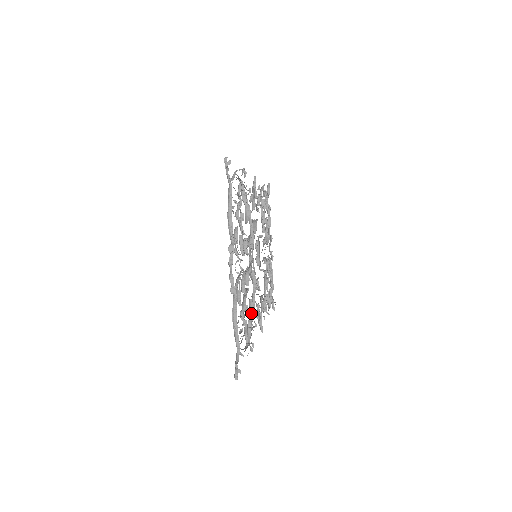
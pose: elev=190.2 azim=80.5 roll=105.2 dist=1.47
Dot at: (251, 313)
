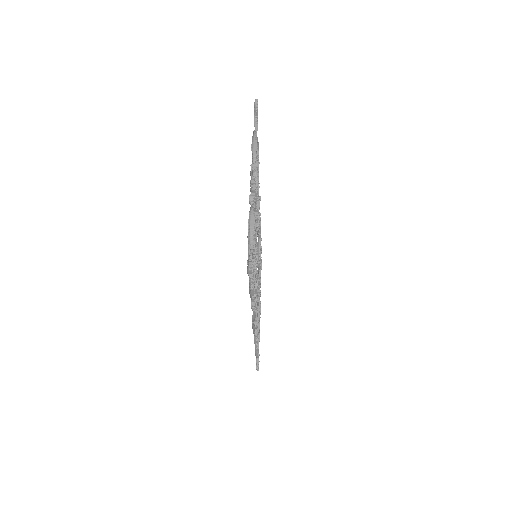
Dot at: occluded
